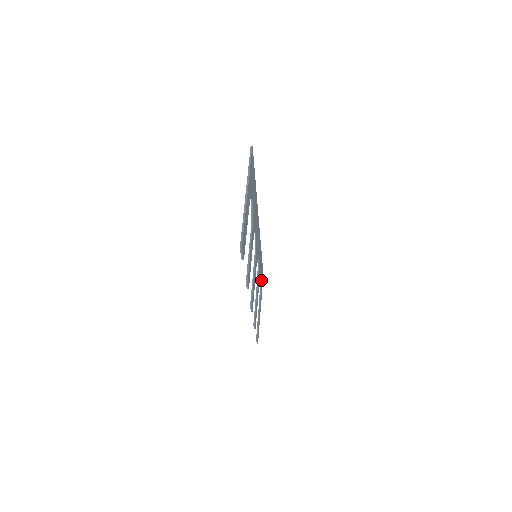
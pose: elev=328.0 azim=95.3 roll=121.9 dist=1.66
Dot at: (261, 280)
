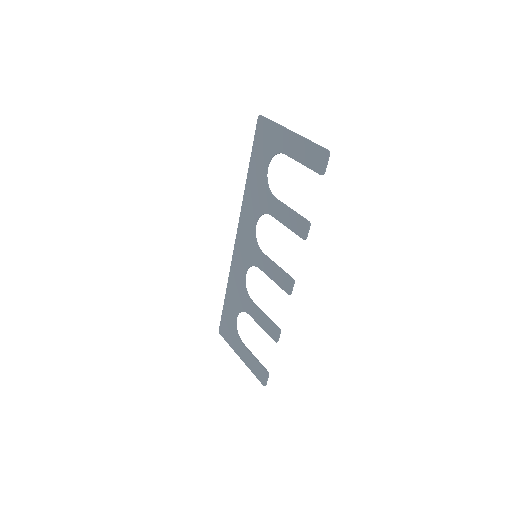
Dot at: (232, 324)
